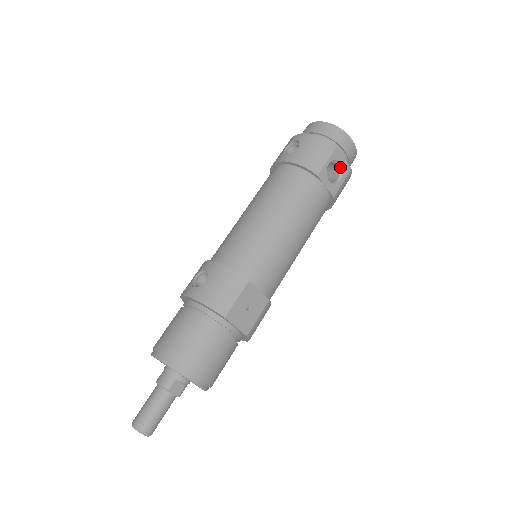
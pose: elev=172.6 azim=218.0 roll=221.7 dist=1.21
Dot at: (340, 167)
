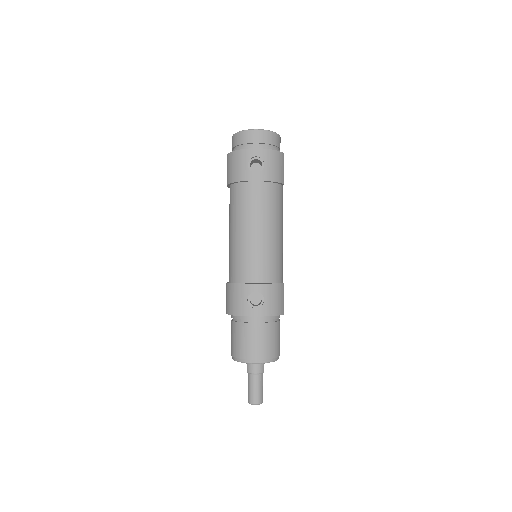
Dot at: occluded
